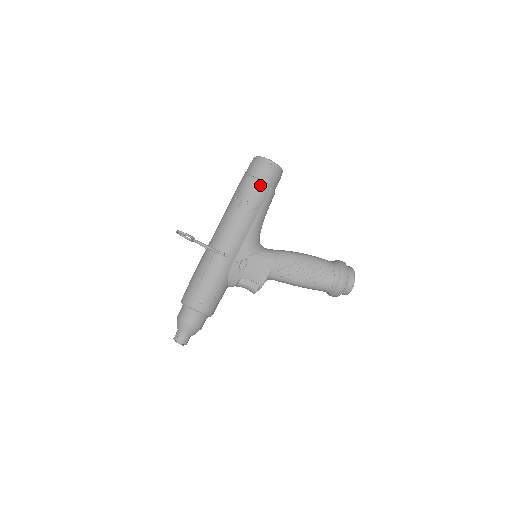
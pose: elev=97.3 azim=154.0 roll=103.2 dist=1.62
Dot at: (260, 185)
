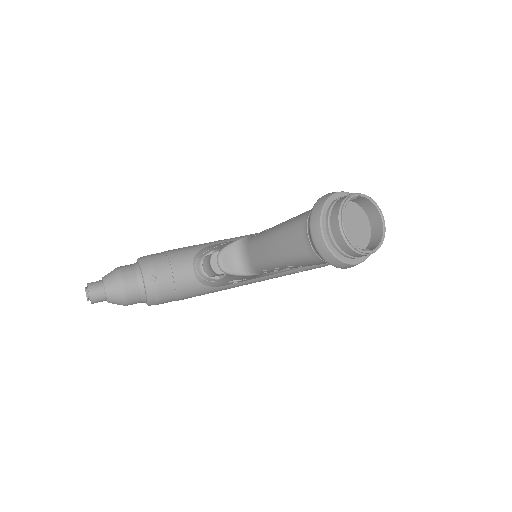
Dot at: occluded
